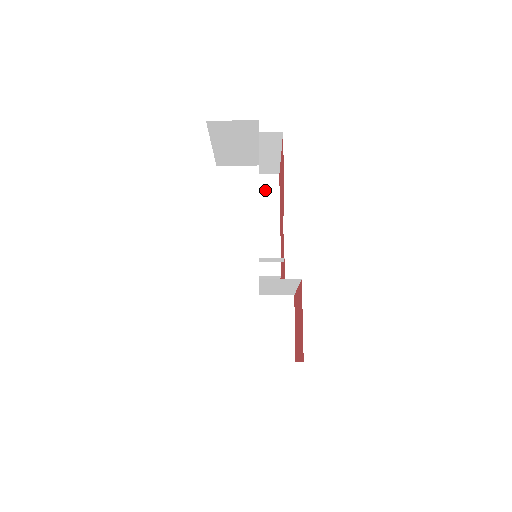
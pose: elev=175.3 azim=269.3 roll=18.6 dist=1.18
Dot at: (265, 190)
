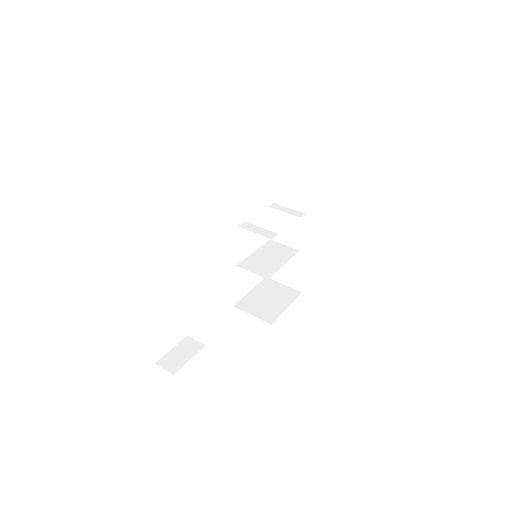
Dot at: (301, 170)
